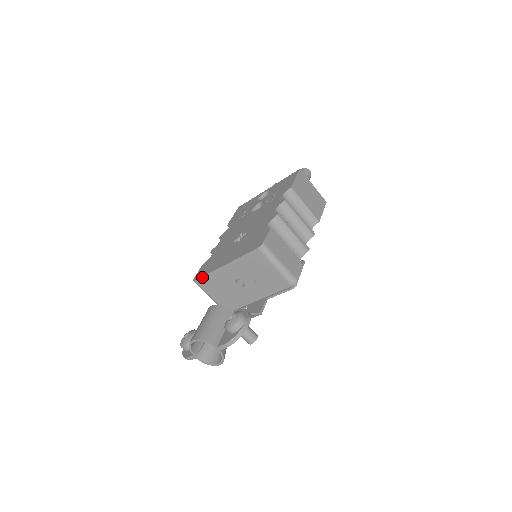
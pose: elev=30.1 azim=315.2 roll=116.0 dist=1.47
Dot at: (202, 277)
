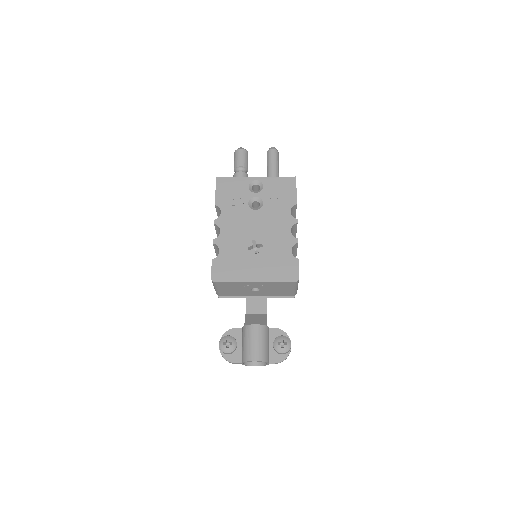
Dot at: (225, 282)
